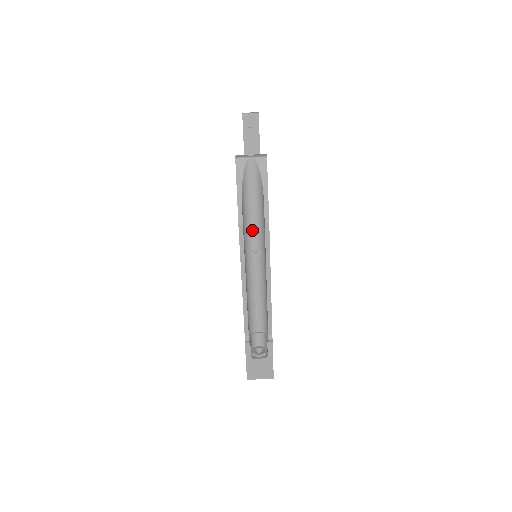
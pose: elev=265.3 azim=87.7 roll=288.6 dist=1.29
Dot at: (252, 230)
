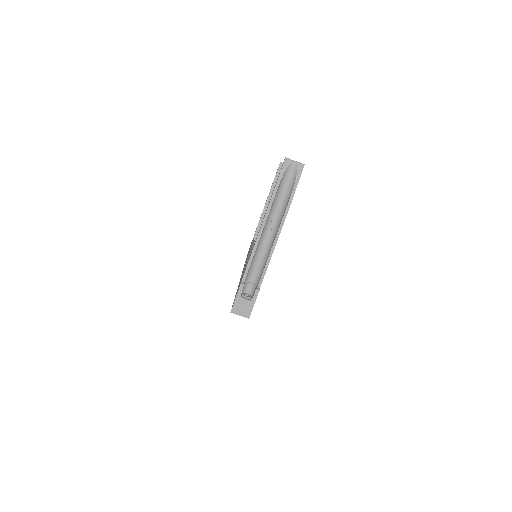
Dot at: (277, 208)
